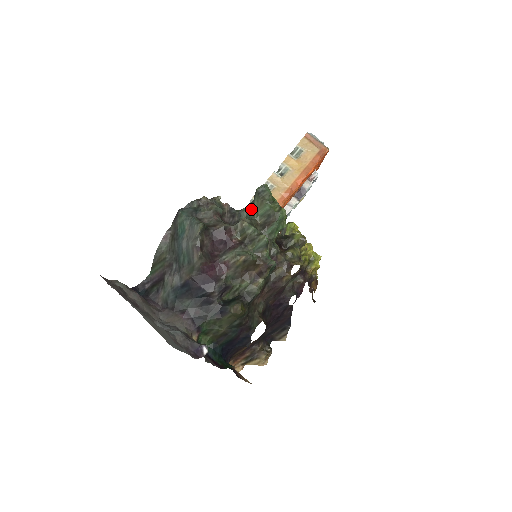
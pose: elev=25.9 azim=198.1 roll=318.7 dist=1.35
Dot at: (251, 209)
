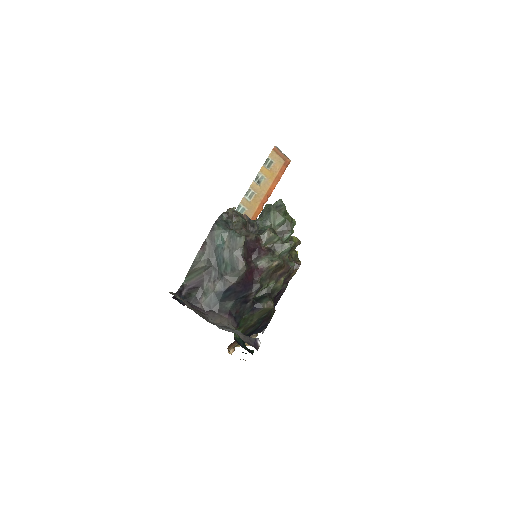
Dot at: (267, 219)
